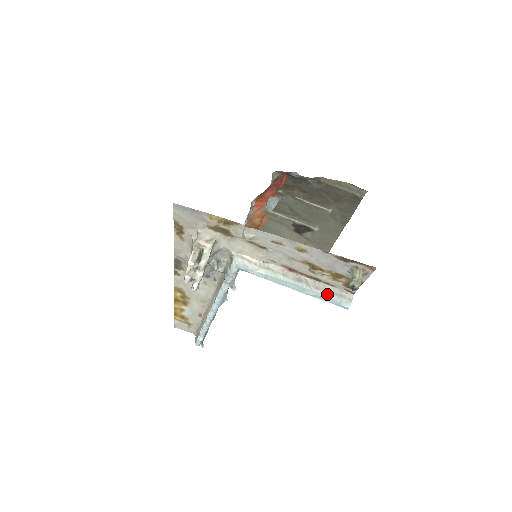
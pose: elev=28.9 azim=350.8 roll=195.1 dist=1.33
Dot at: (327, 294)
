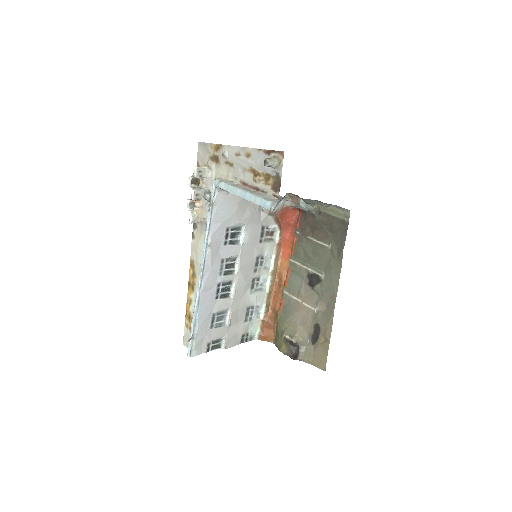
Dot at: (259, 196)
